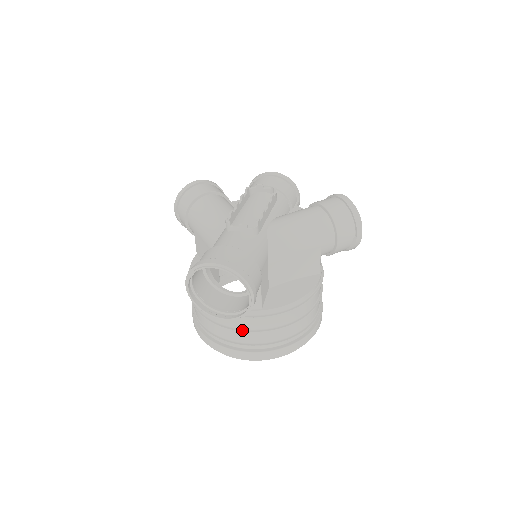
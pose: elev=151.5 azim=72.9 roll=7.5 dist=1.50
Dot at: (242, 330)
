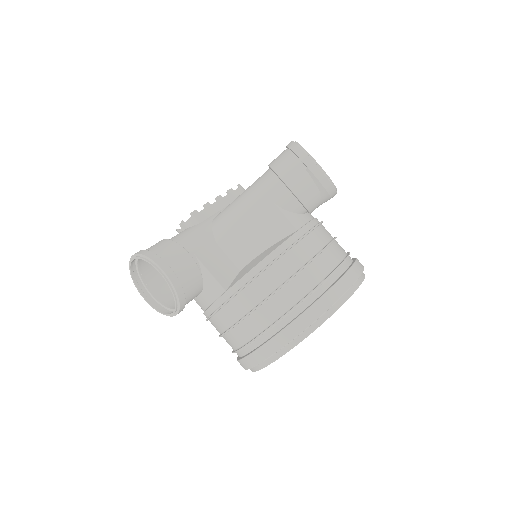
Dot at: (231, 327)
